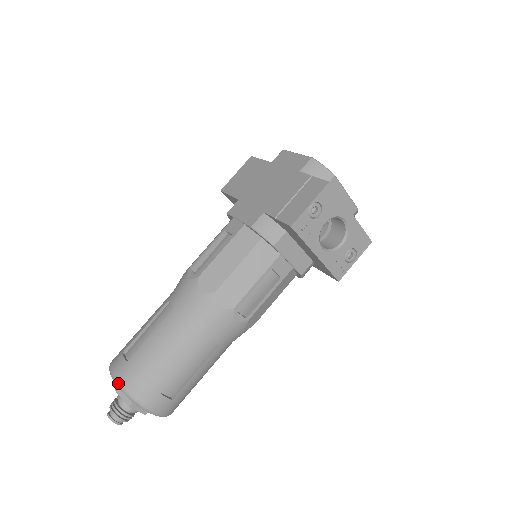
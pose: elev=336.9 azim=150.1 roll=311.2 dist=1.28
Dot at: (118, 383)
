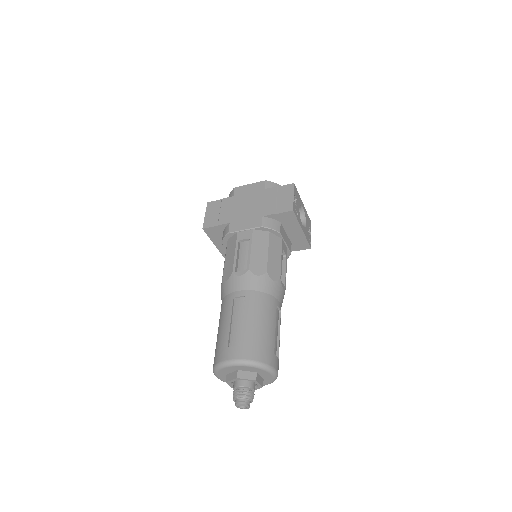
Dot at: (246, 361)
